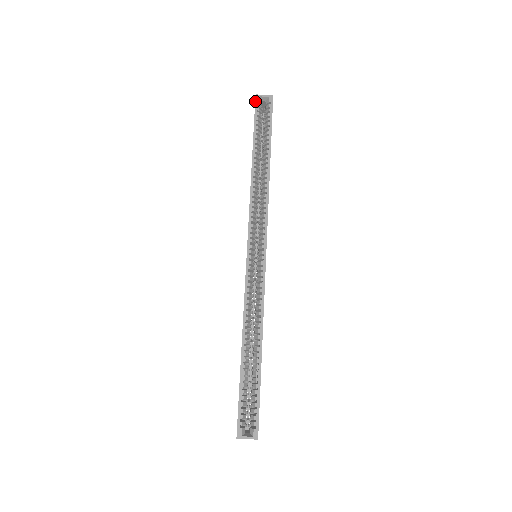
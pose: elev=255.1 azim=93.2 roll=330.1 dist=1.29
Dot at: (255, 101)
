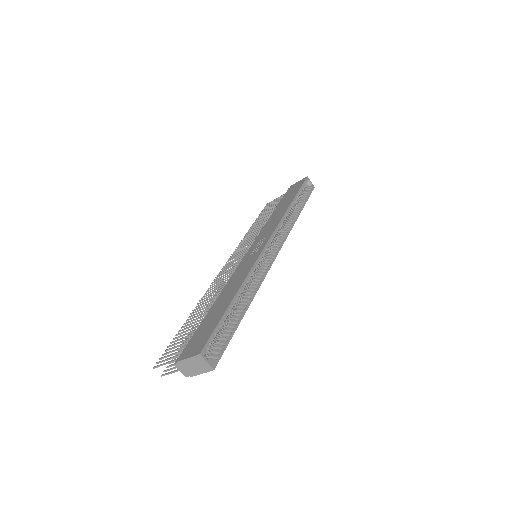
Dot at: (306, 179)
